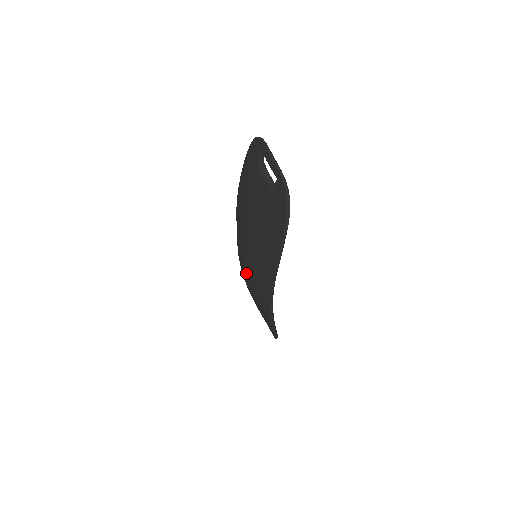
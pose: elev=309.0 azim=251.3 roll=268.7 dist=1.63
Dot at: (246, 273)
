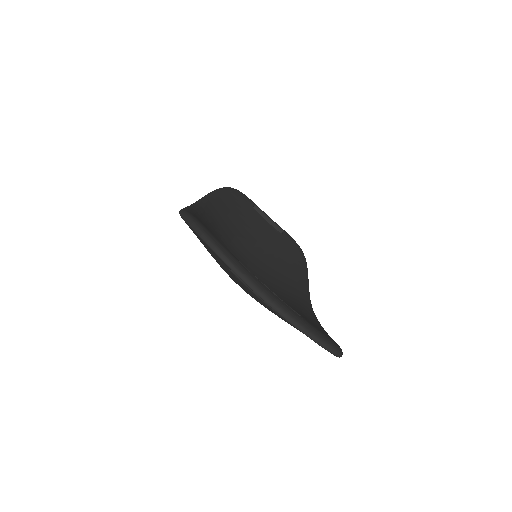
Dot at: occluded
